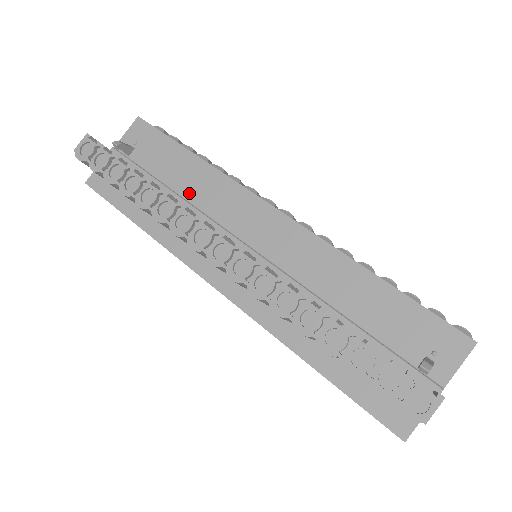
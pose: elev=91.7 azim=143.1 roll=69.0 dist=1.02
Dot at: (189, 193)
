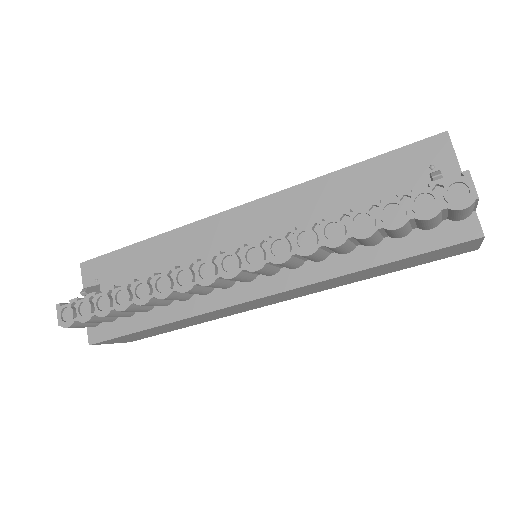
Dot at: (167, 267)
